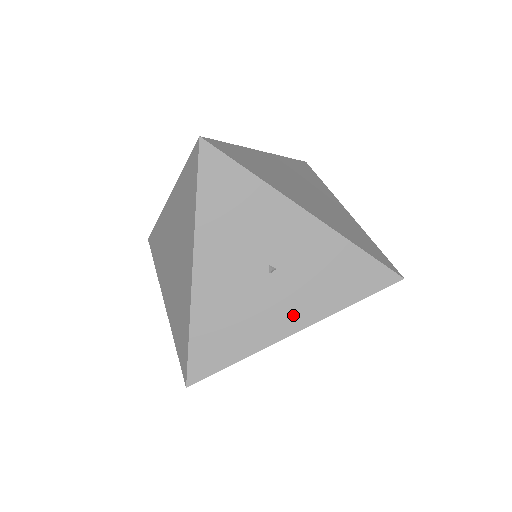
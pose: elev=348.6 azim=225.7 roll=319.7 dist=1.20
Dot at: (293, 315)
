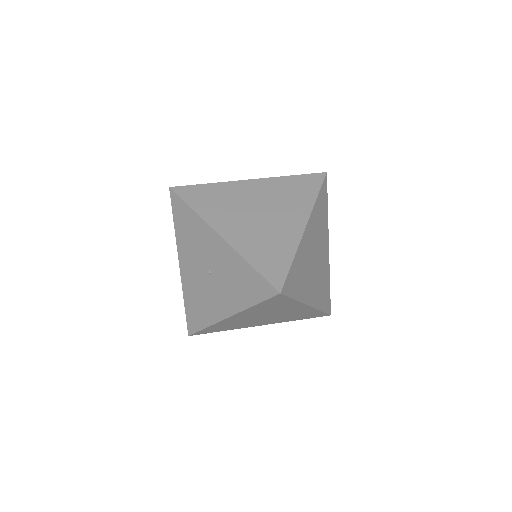
Dot at: (225, 305)
